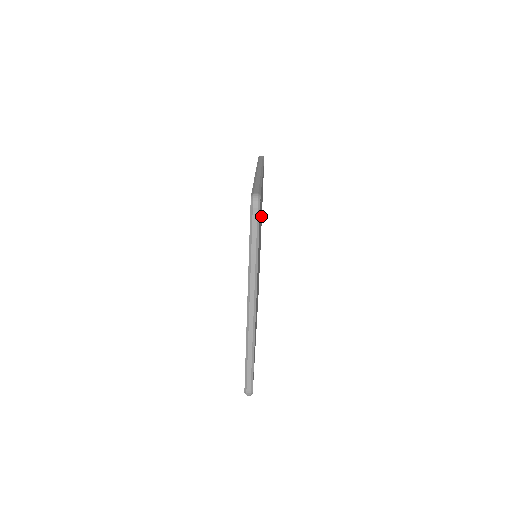
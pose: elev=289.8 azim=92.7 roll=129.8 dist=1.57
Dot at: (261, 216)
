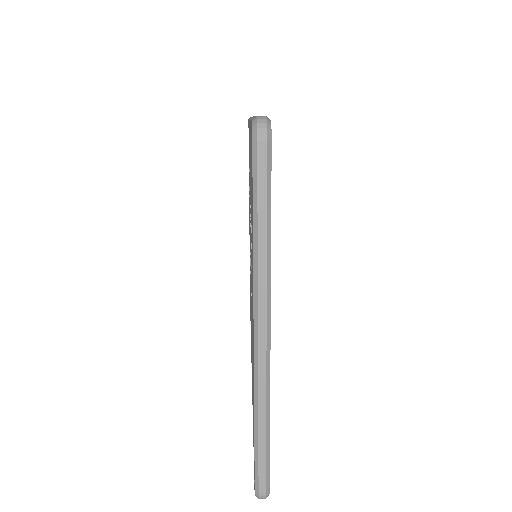
Dot at: occluded
